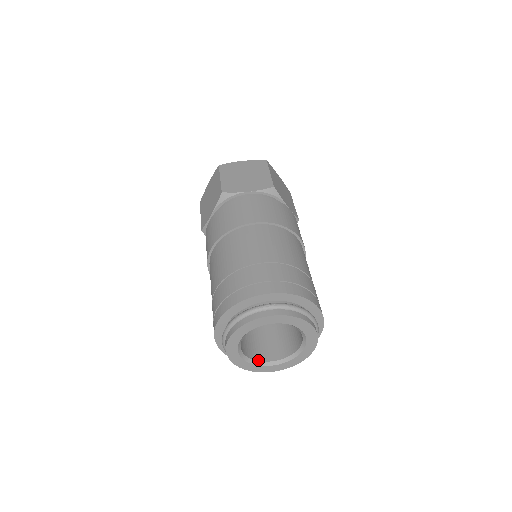
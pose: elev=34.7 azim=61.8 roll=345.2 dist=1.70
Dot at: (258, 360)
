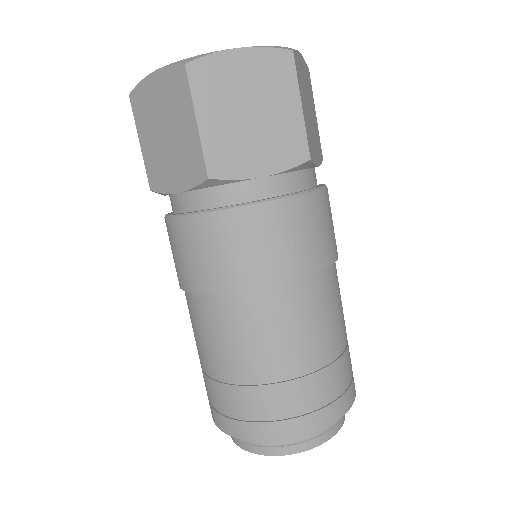
Dot at: occluded
